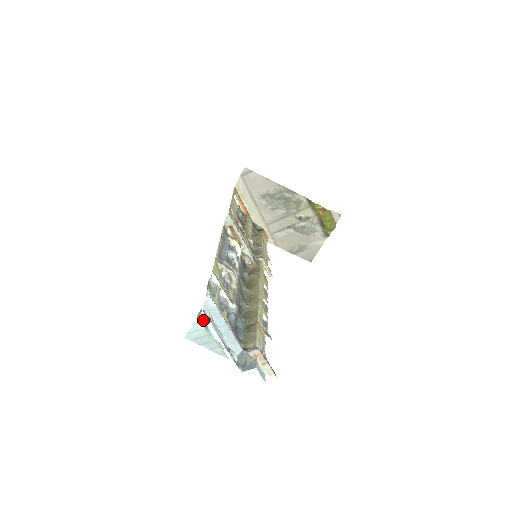
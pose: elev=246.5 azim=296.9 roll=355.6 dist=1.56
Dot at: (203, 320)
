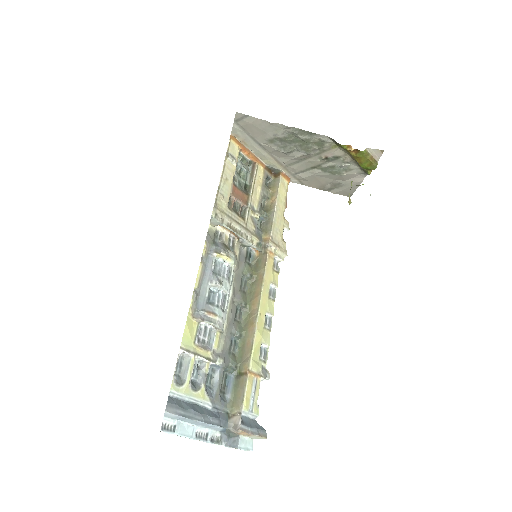
Dot at: occluded
